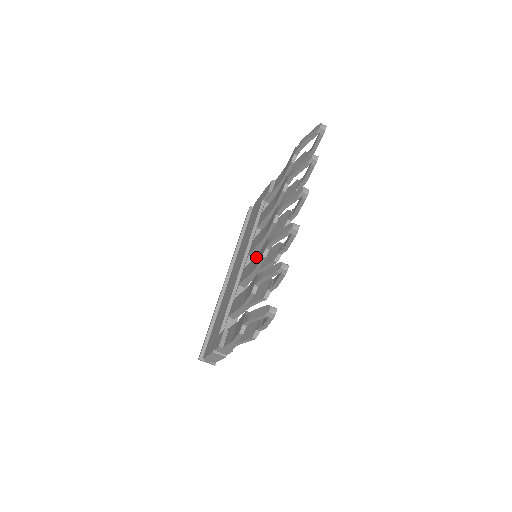
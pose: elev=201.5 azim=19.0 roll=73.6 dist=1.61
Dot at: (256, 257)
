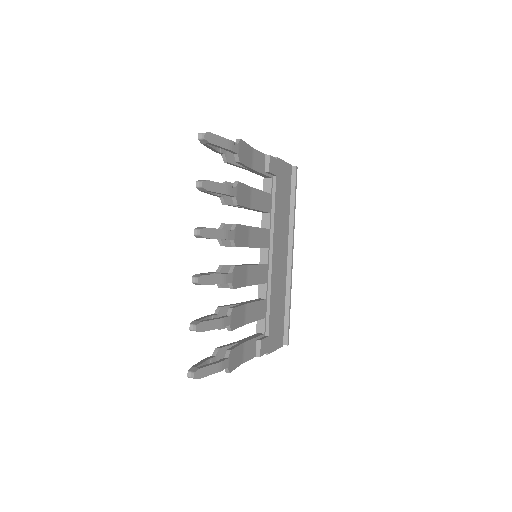
Dot at: occluded
